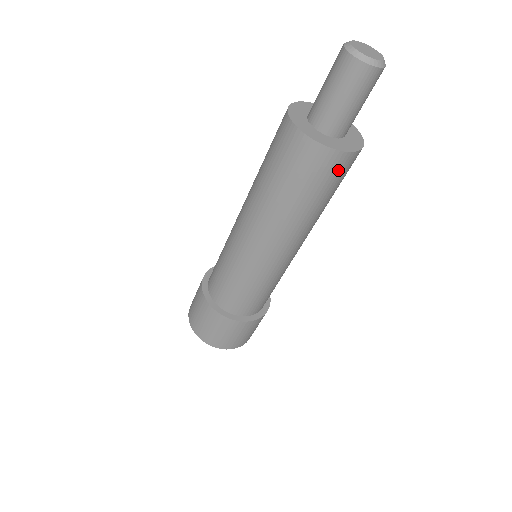
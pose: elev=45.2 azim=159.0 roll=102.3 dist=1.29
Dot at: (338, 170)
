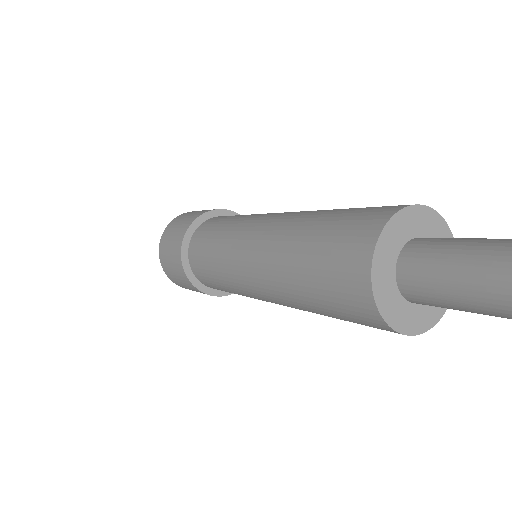
Dot at: occluded
